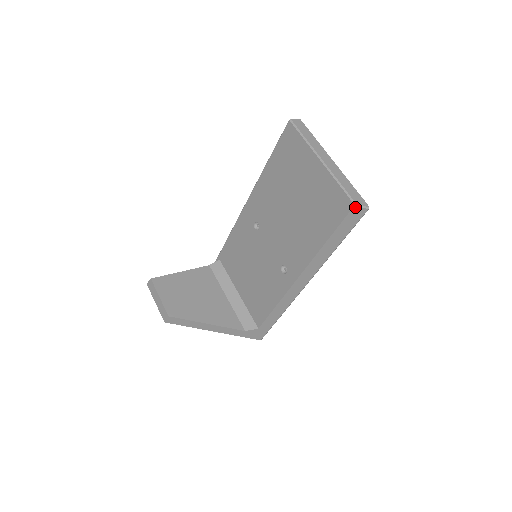
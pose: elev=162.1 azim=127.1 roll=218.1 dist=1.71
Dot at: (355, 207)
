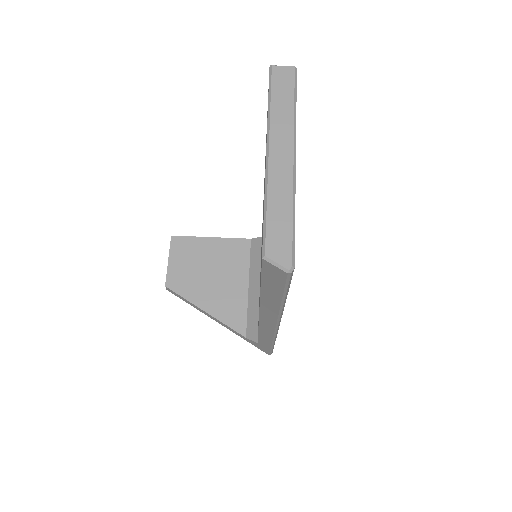
Dot at: (265, 261)
